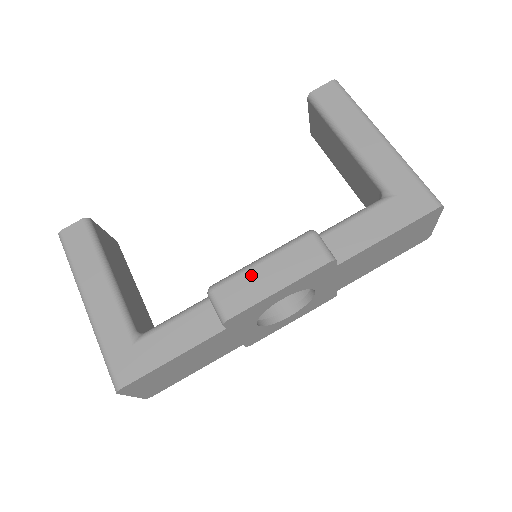
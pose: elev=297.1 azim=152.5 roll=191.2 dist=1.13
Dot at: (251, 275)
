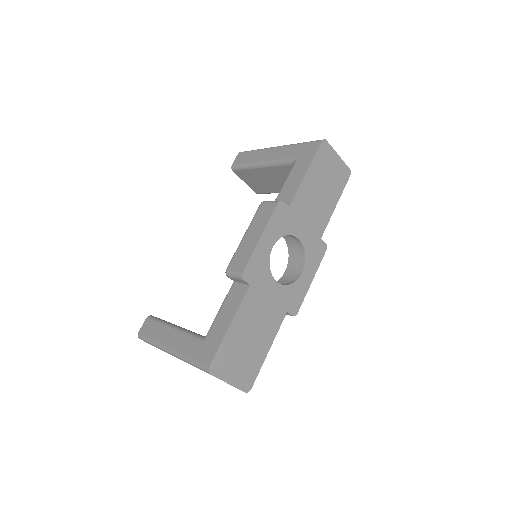
Dot at: (242, 245)
